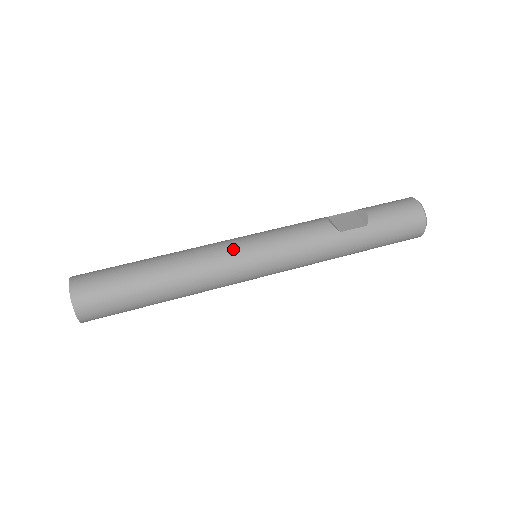
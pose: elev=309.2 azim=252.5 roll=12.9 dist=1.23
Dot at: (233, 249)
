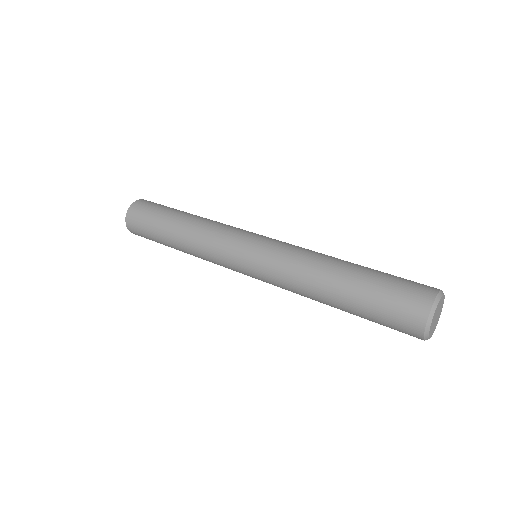
Dot at: occluded
